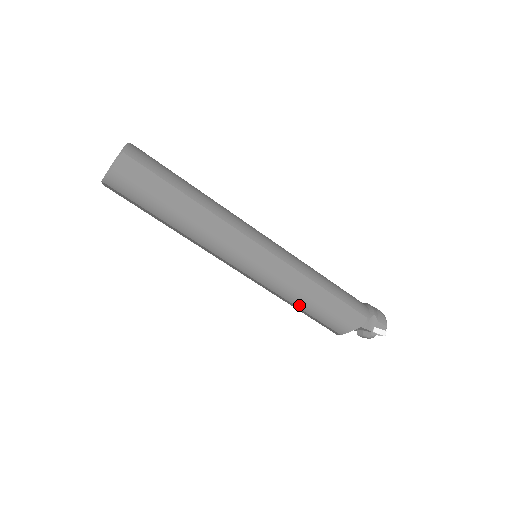
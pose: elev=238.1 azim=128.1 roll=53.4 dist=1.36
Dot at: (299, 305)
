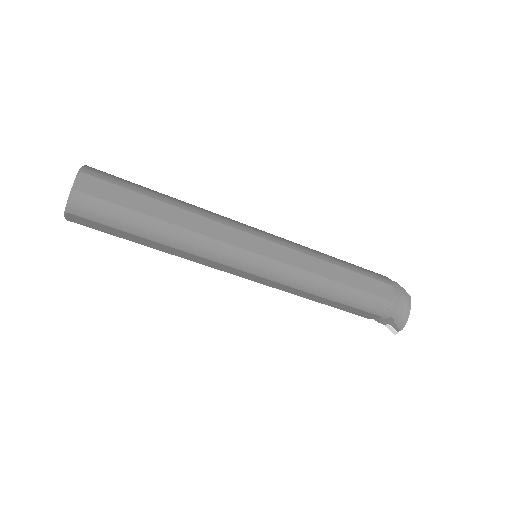
Dot at: occluded
